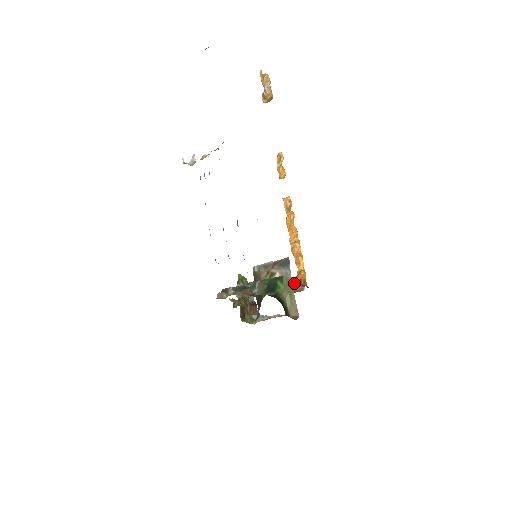
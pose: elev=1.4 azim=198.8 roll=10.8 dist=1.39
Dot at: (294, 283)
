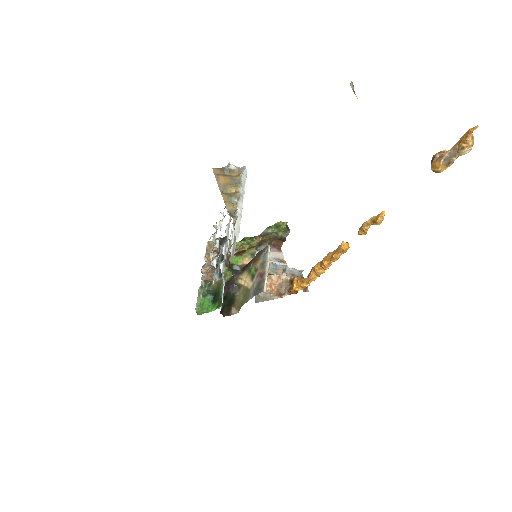
Dot at: (293, 280)
